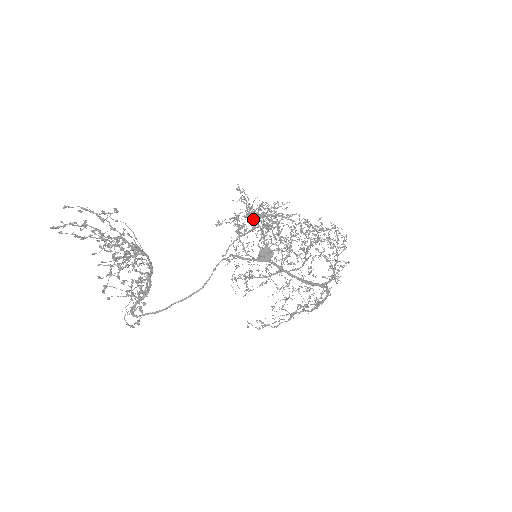
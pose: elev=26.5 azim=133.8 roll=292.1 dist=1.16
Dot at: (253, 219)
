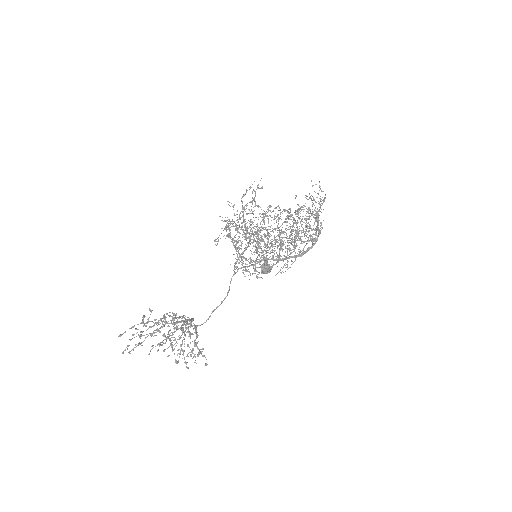
Dot at: (245, 237)
